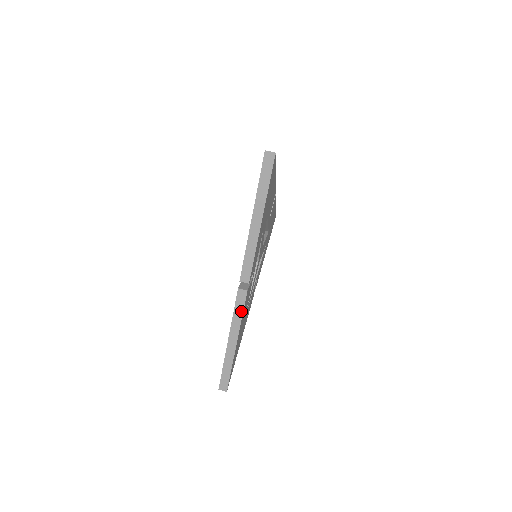
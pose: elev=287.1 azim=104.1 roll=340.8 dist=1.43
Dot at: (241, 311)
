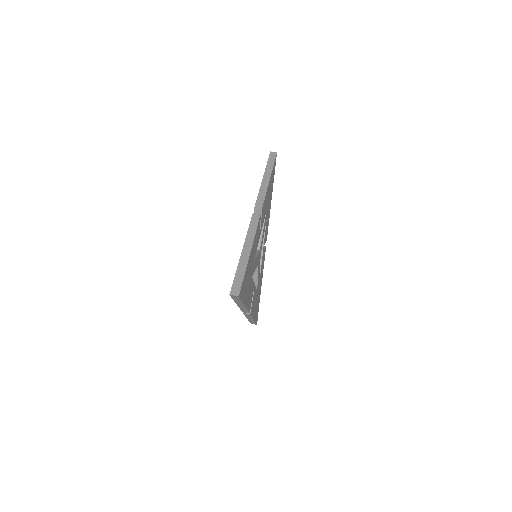
Dot at: (255, 227)
